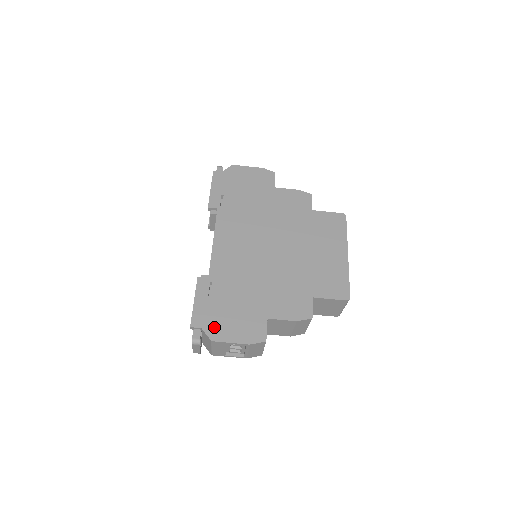
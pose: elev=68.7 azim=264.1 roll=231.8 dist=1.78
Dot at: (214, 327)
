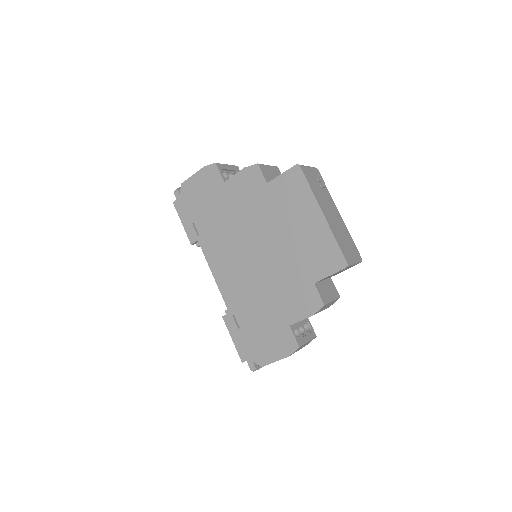
Dot at: (257, 354)
